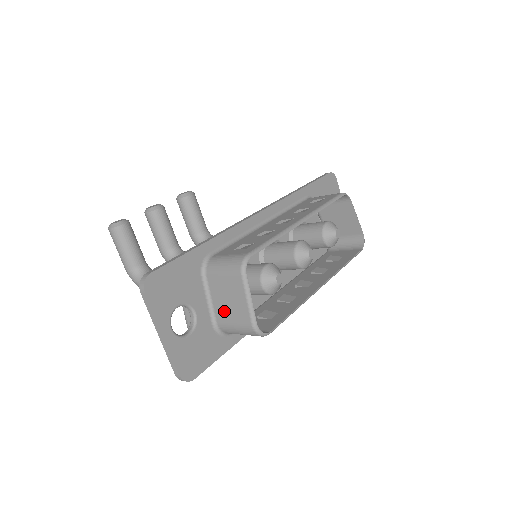
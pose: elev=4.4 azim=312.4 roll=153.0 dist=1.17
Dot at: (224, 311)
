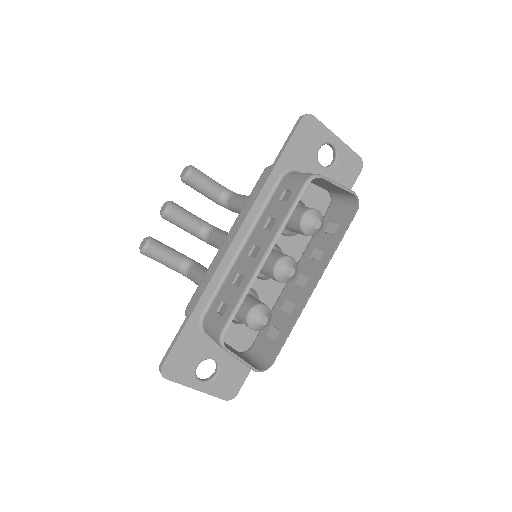
Dot at: occluded
